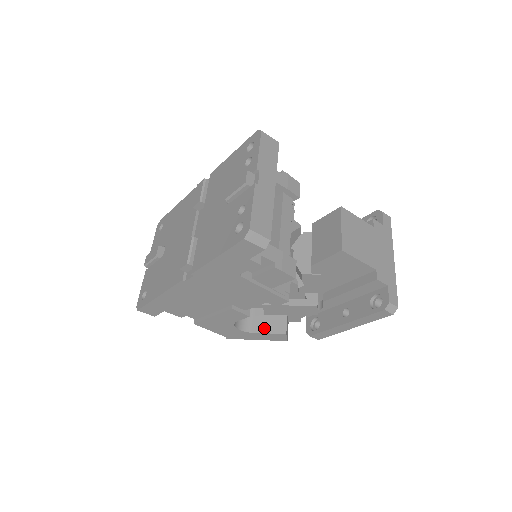
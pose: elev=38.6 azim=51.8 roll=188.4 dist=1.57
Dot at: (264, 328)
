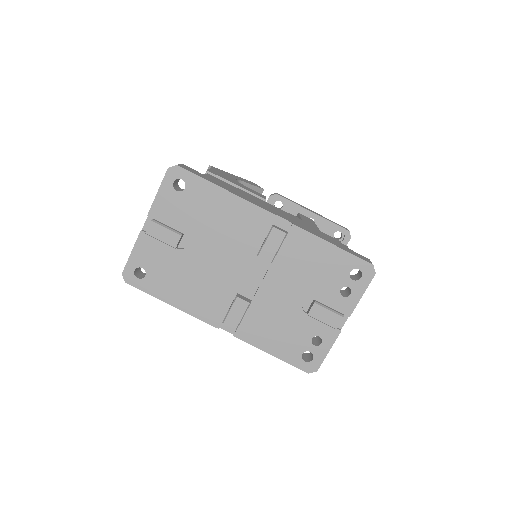
Dot at: occluded
